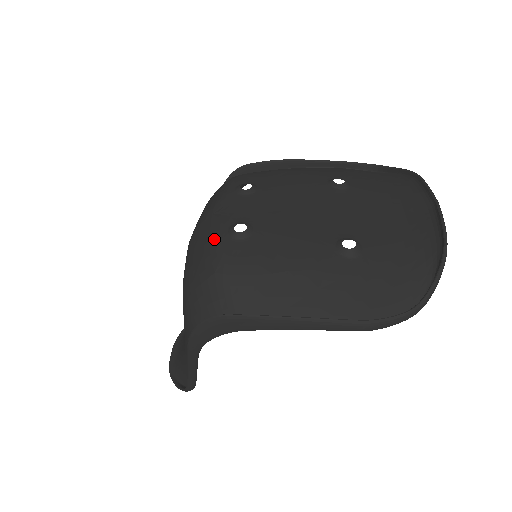
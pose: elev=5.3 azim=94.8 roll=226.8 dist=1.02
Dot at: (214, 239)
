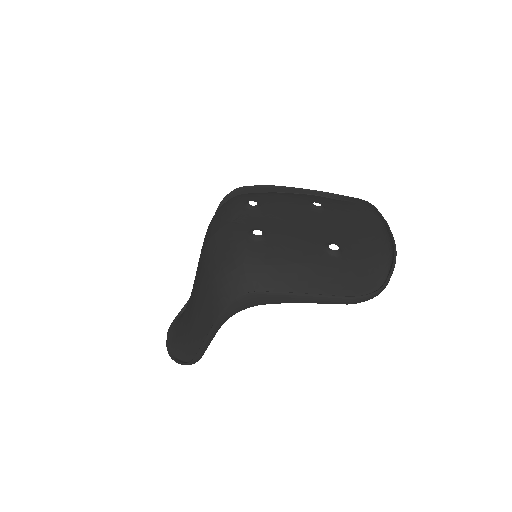
Dot at: (238, 240)
